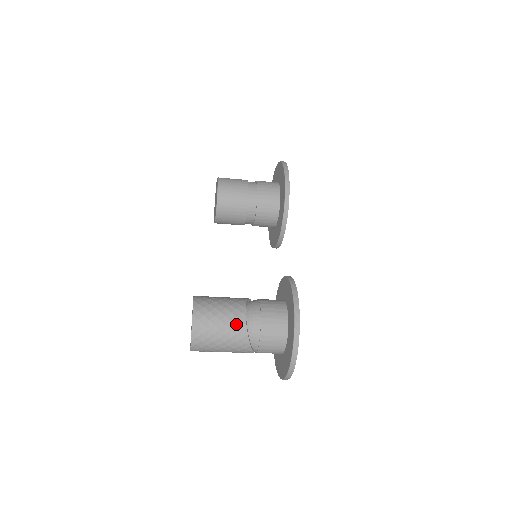
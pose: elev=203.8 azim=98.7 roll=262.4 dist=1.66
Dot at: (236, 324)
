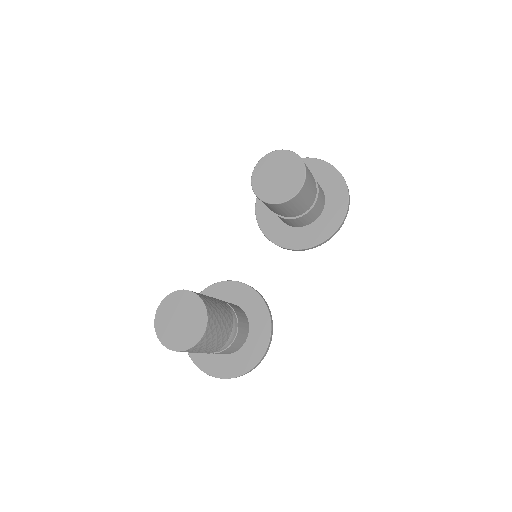
Dot at: (217, 347)
